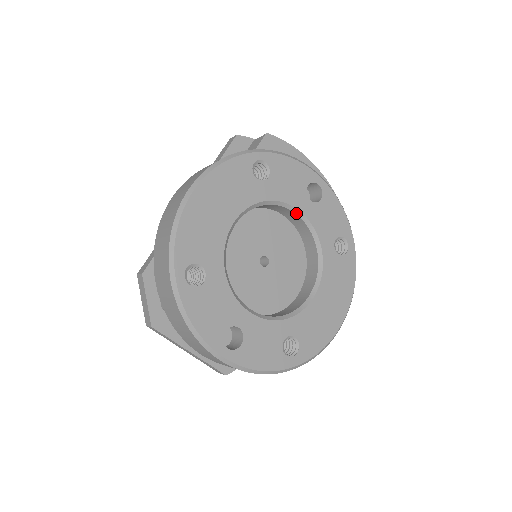
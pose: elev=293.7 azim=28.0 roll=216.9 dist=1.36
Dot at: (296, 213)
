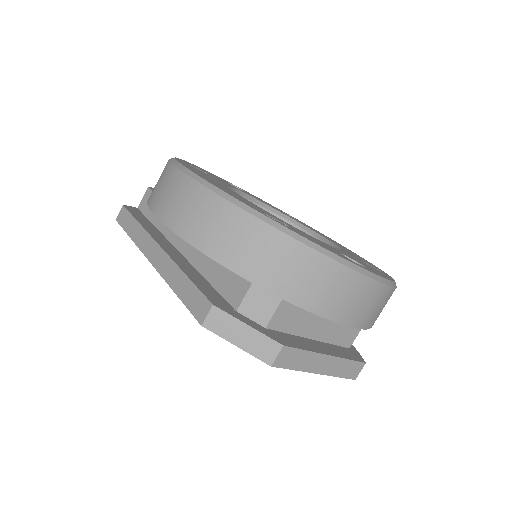
Dot at: (246, 198)
